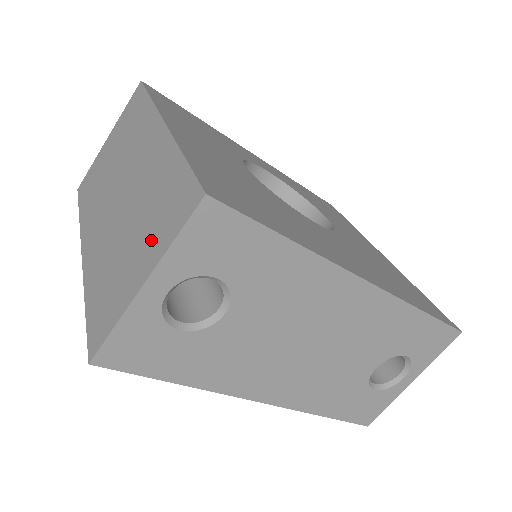
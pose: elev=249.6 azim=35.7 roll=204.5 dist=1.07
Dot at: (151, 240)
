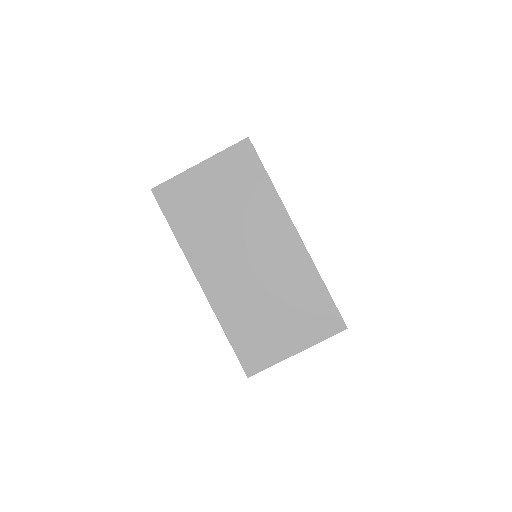
Dot at: (301, 328)
